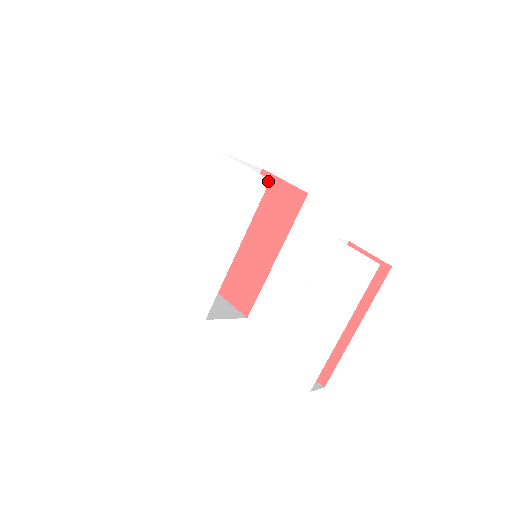
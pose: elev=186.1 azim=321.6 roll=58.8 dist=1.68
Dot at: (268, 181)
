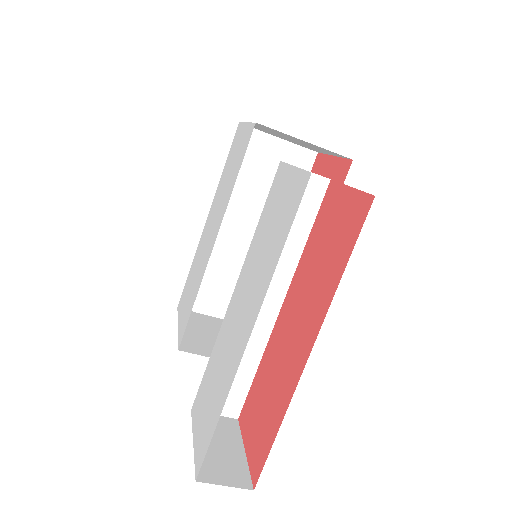
Dot at: occluded
